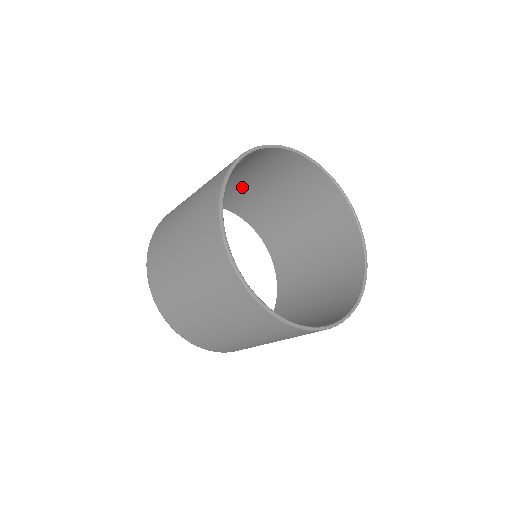
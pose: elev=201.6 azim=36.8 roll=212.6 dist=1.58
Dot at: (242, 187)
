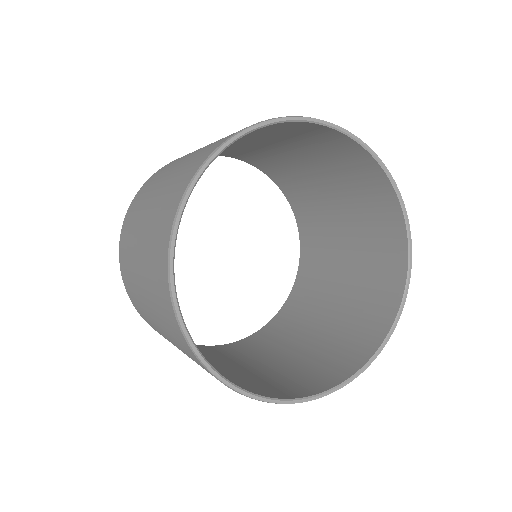
Dot at: (305, 173)
